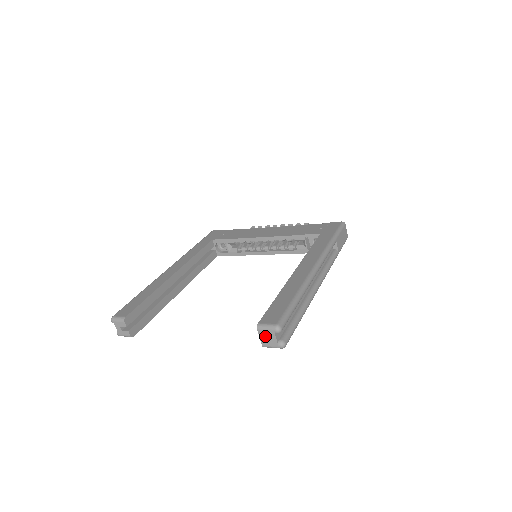
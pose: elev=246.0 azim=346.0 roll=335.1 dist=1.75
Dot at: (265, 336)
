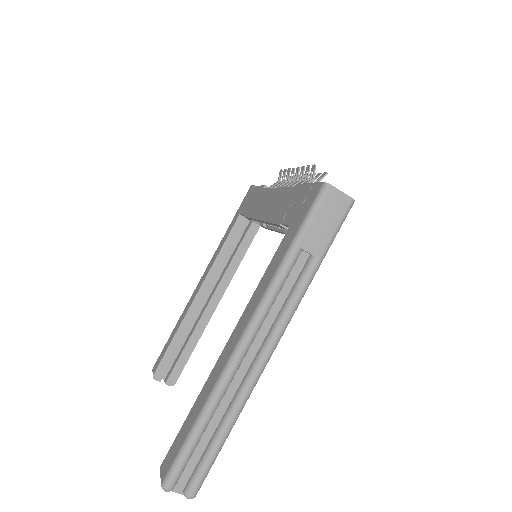
Dot at: occluded
